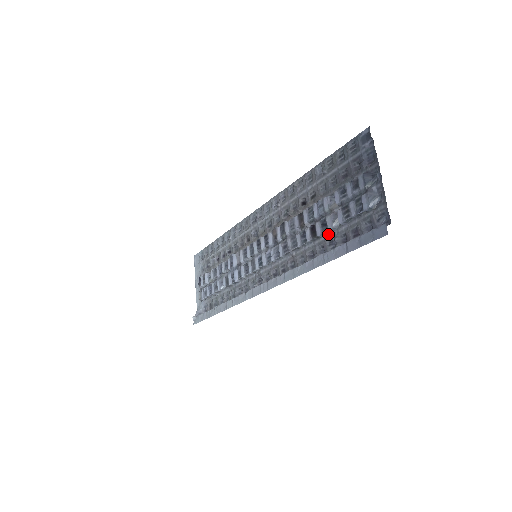
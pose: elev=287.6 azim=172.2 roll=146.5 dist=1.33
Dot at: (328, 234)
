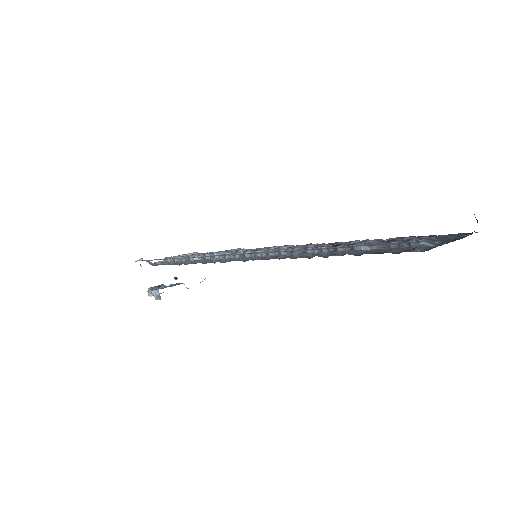
Dot at: (348, 251)
